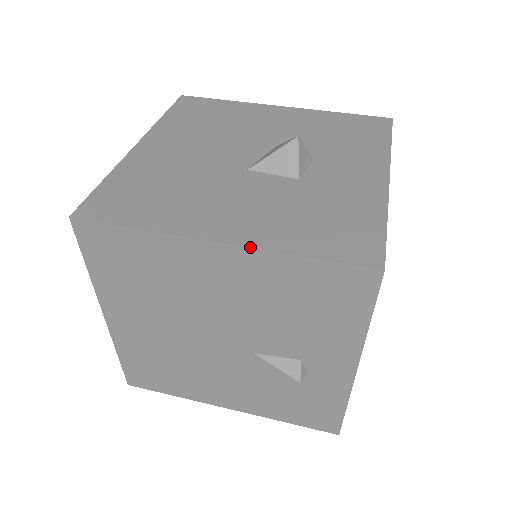
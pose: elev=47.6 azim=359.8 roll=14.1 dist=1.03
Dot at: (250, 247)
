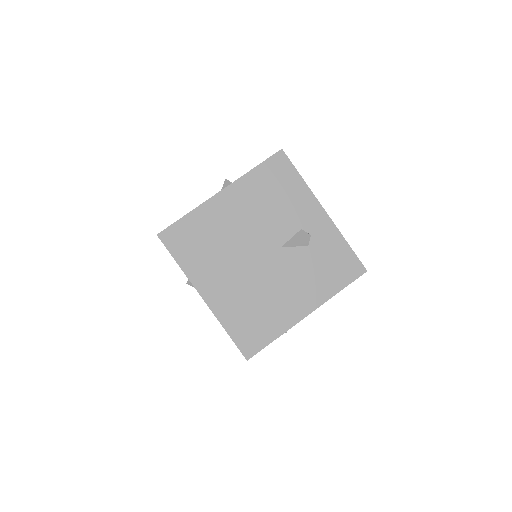
Dot at: (233, 182)
